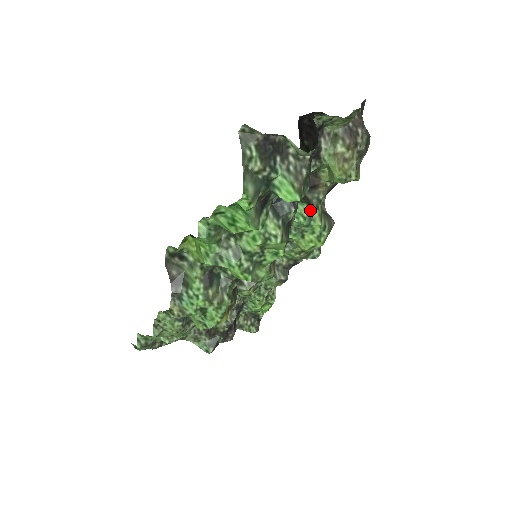
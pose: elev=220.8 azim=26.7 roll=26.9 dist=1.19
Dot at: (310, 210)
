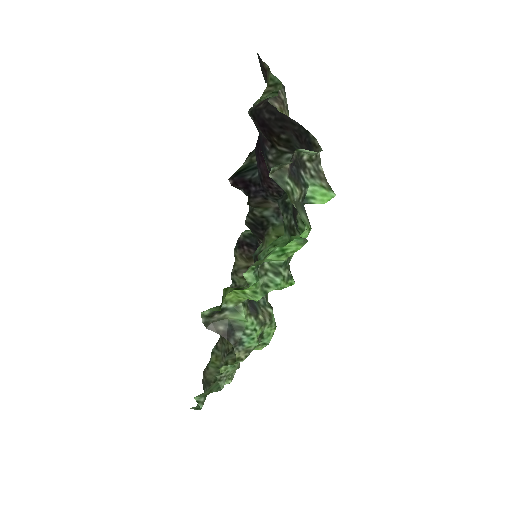
Dot at: occluded
